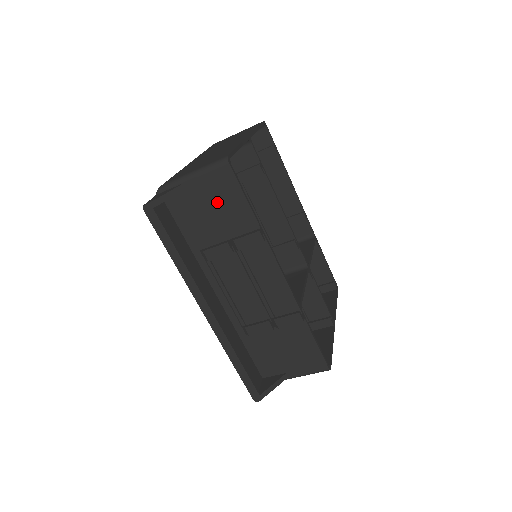
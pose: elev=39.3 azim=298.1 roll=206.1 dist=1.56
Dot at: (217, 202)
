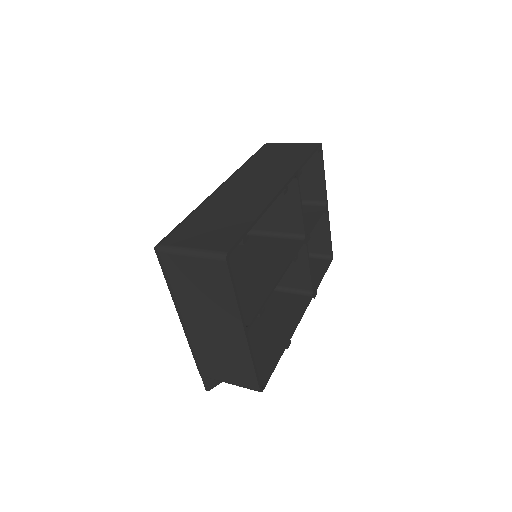
Dot at: occluded
